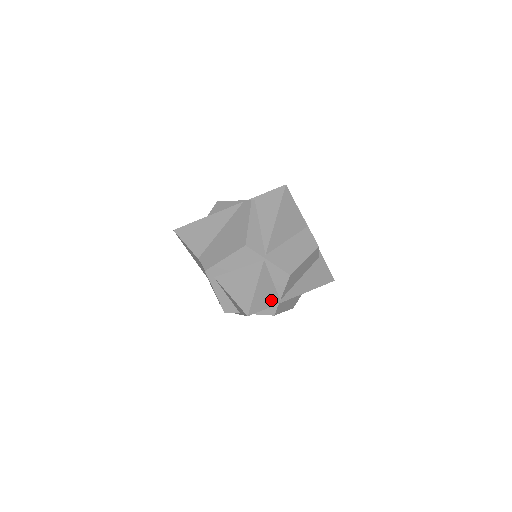
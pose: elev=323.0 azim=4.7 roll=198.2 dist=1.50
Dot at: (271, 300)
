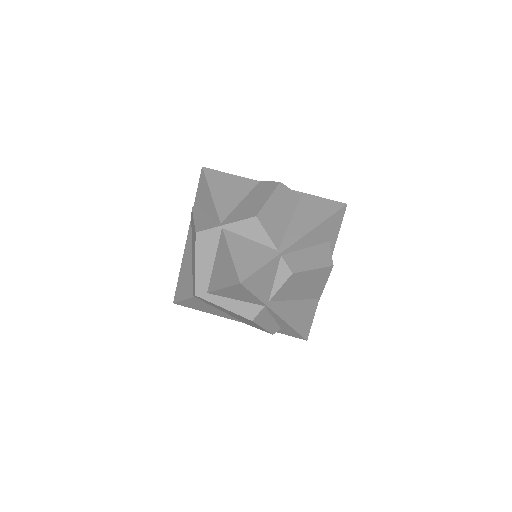
Dot at: (264, 256)
